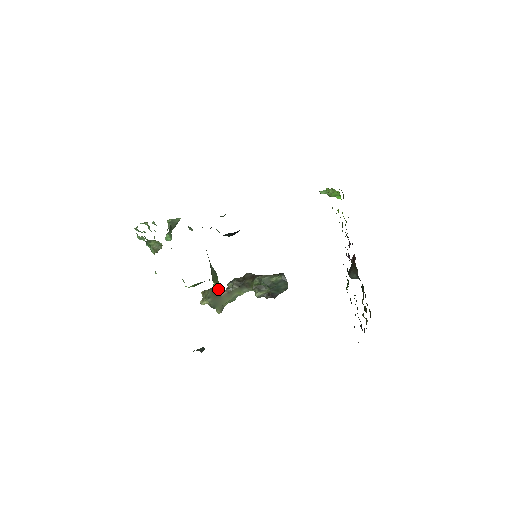
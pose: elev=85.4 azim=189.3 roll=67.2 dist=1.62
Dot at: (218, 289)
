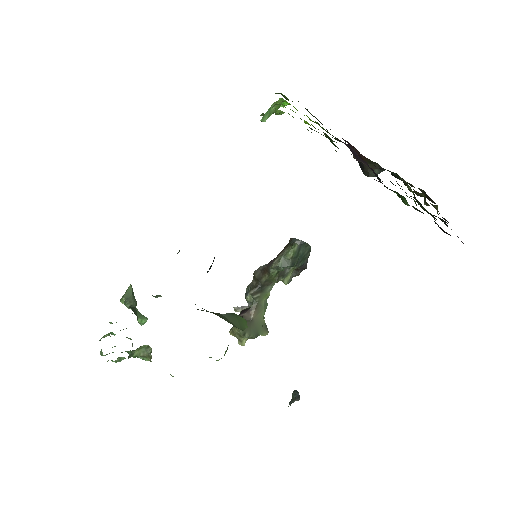
Dot at: (243, 316)
